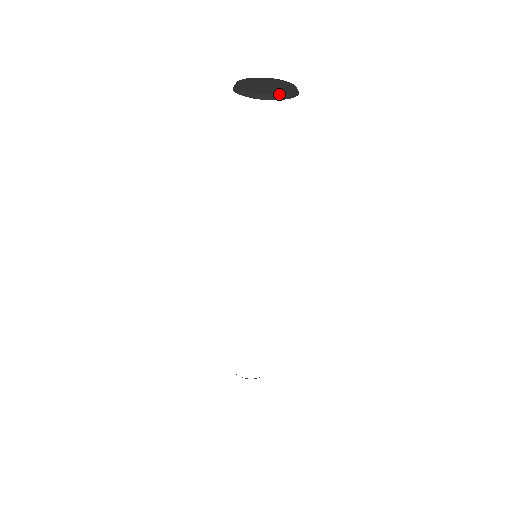
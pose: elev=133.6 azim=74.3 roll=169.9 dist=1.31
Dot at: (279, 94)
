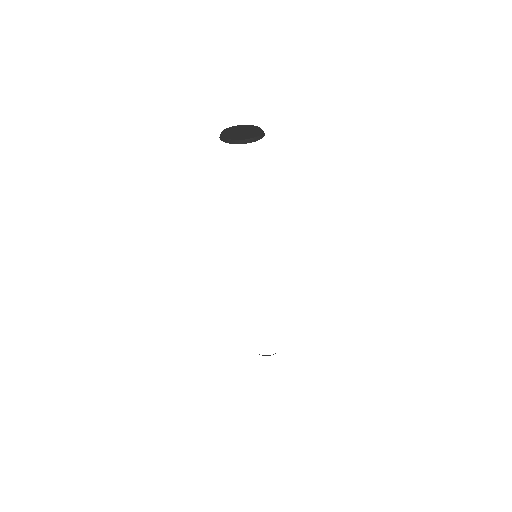
Dot at: (238, 140)
